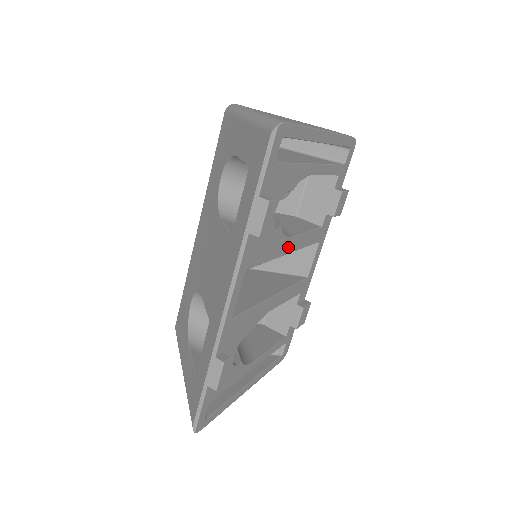
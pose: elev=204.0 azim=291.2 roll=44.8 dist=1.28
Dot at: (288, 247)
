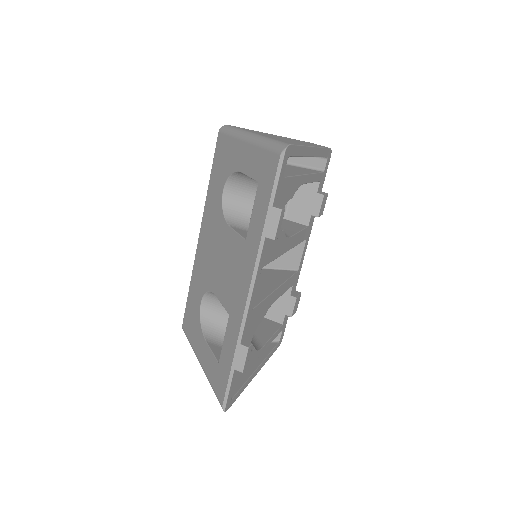
Dot at: (287, 246)
